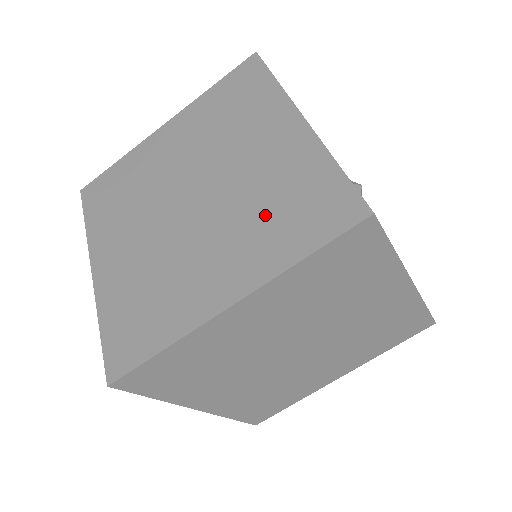
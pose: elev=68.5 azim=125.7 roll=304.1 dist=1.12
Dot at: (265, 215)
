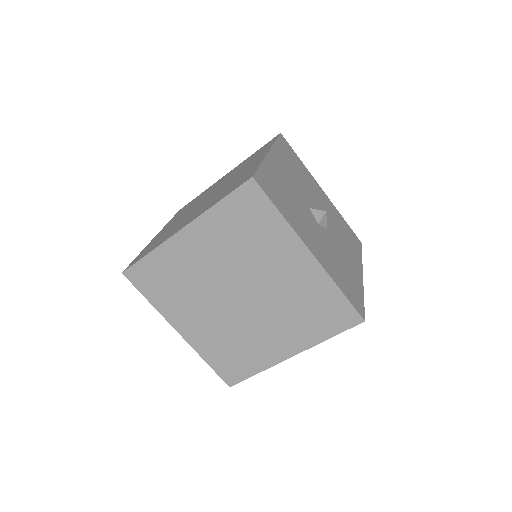
Dot at: (300, 314)
